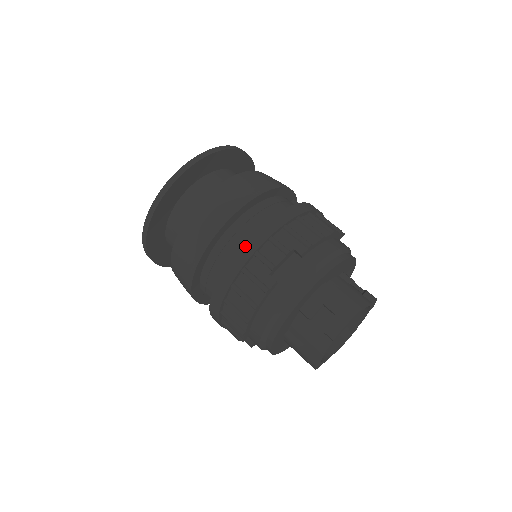
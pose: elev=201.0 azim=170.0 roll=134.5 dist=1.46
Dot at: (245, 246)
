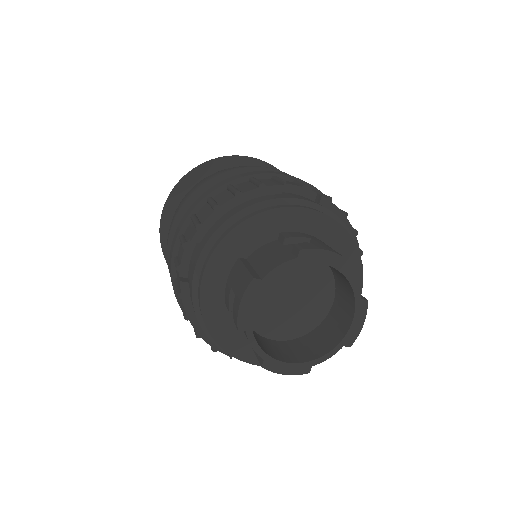
Dot at: (170, 257)
